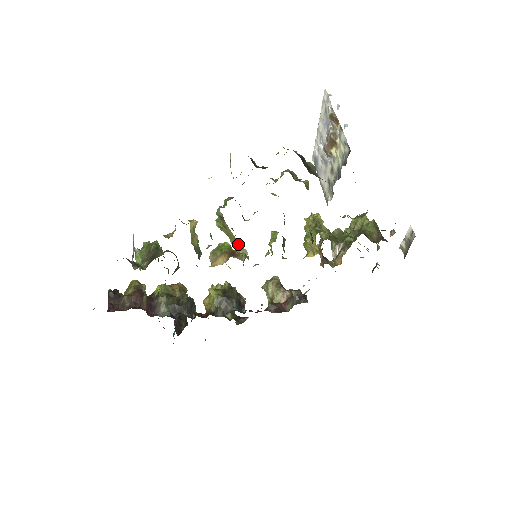
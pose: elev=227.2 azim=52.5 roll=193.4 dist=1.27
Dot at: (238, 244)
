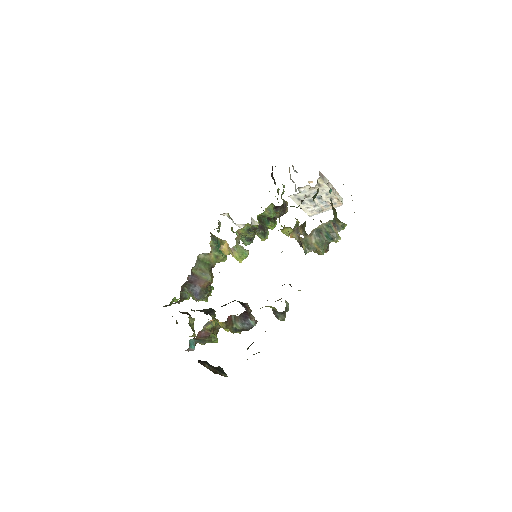
Dot at: occluded
